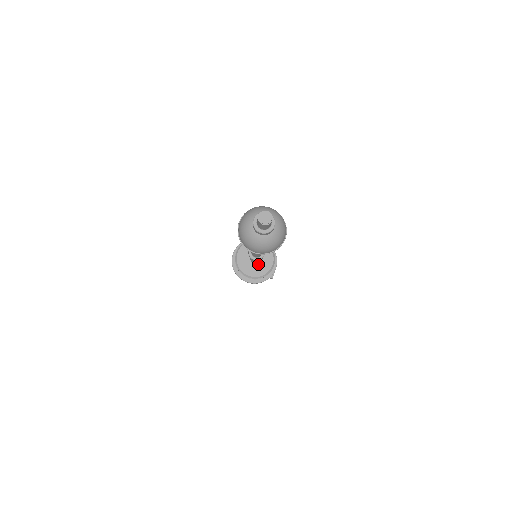
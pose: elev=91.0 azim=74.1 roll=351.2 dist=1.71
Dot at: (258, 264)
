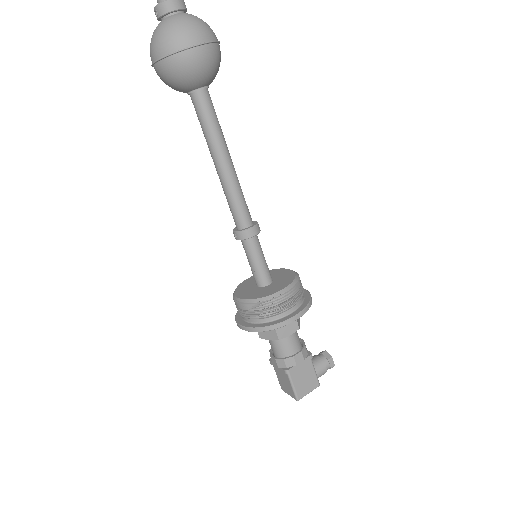
Dot at: (275, 281)
